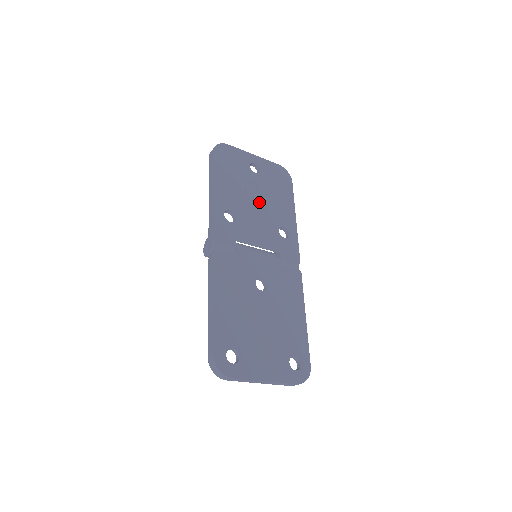
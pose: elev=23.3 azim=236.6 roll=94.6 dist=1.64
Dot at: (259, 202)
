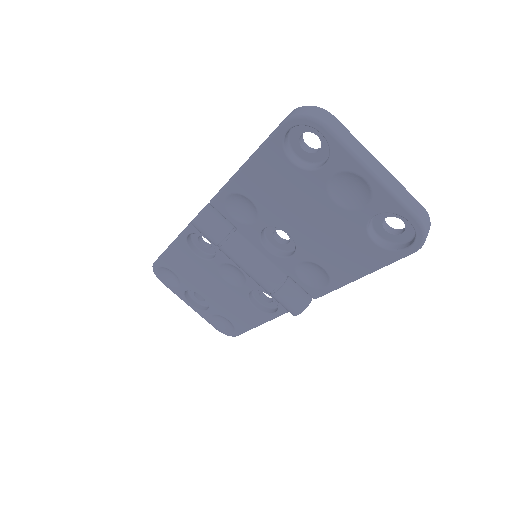
Dot at: occluded
